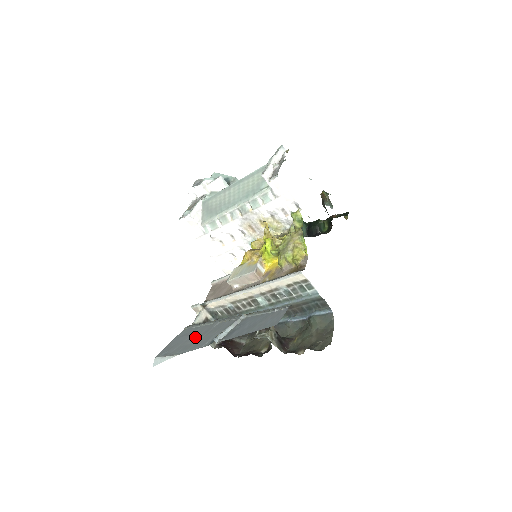
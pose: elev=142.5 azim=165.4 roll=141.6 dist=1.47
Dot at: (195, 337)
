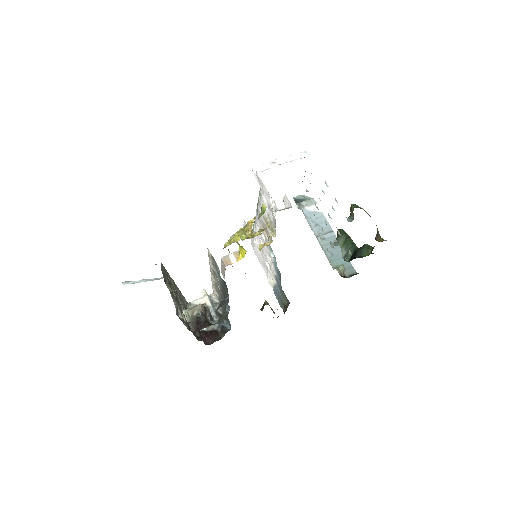
Dot at: occluded
